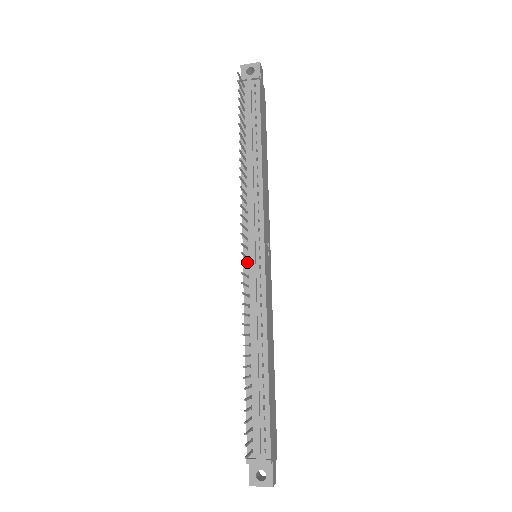
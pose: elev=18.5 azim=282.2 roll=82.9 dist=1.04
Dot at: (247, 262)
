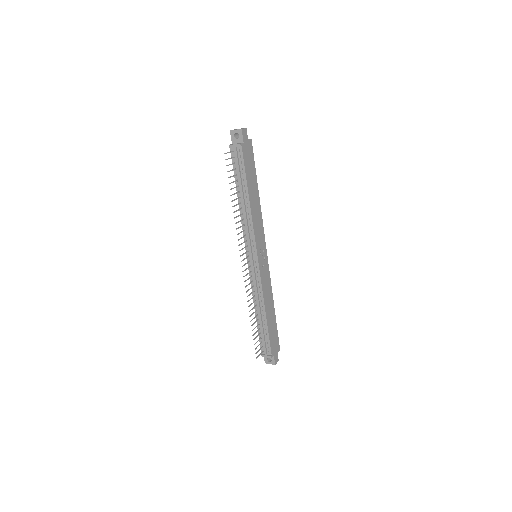
Dot at: (249, 263)
